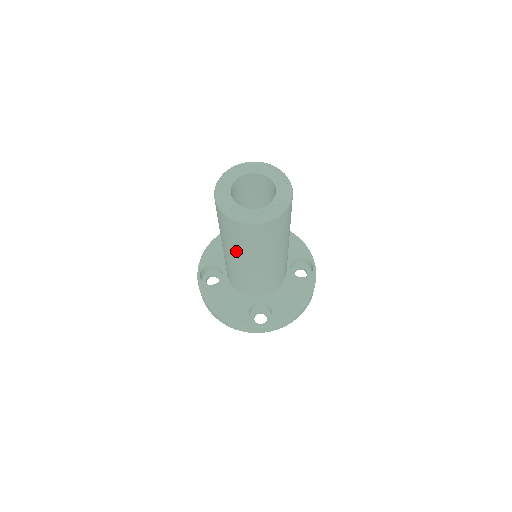
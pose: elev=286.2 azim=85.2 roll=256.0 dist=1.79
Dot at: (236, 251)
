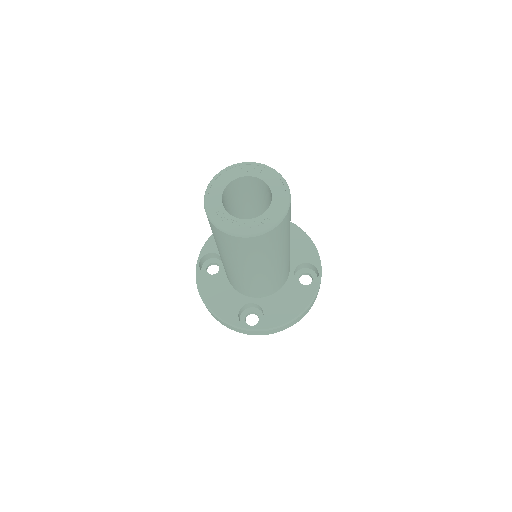
Dot at: (224, 254)
